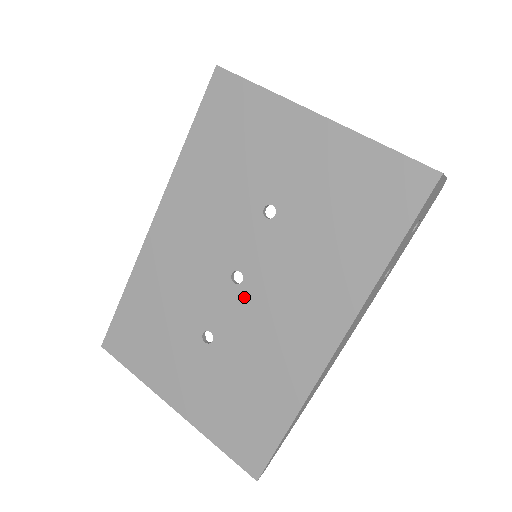
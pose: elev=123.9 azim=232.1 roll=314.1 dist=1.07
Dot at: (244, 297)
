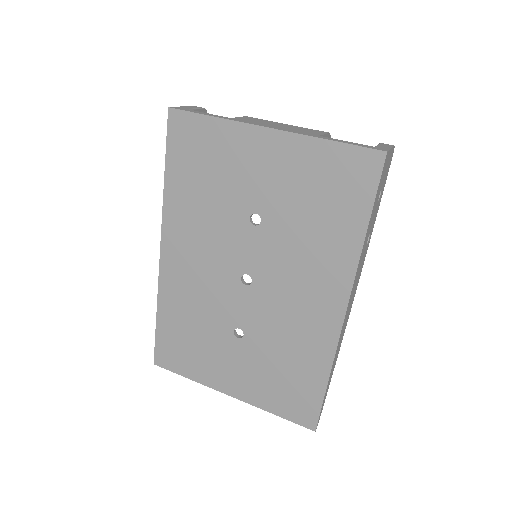
Dot at: (257, 294)
